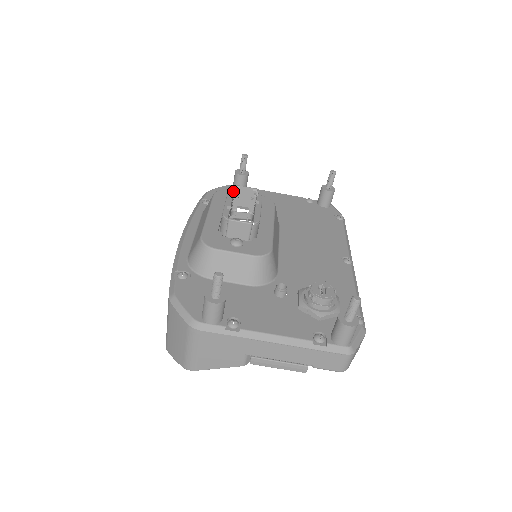
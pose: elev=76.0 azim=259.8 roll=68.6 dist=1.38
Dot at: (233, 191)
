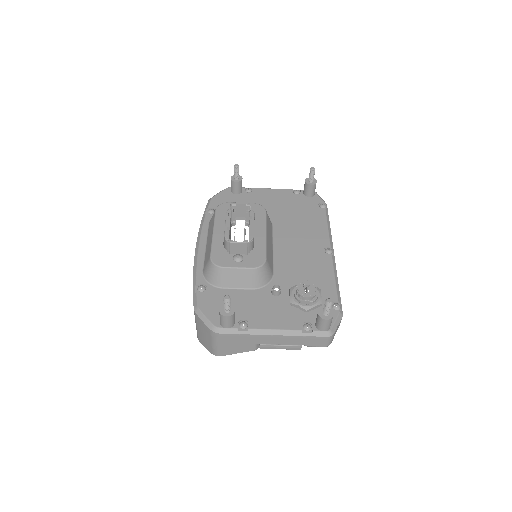
Dot at: (230, 209)
